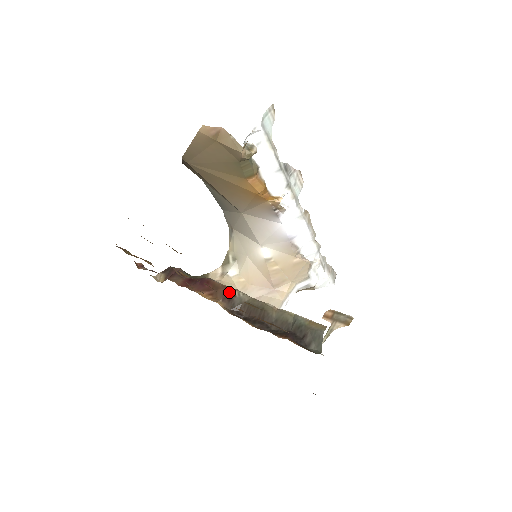
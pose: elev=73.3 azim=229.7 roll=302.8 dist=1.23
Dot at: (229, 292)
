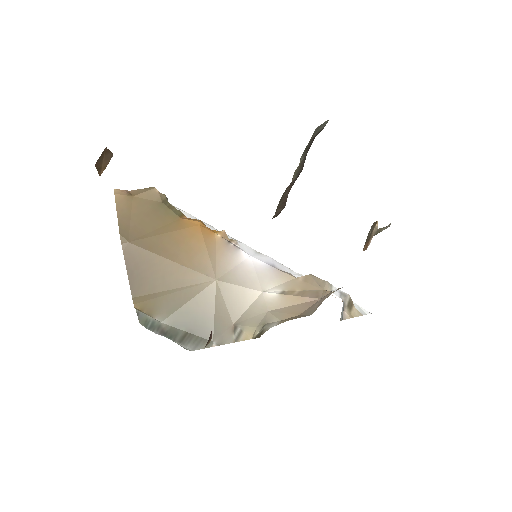
Dot at: occluded
